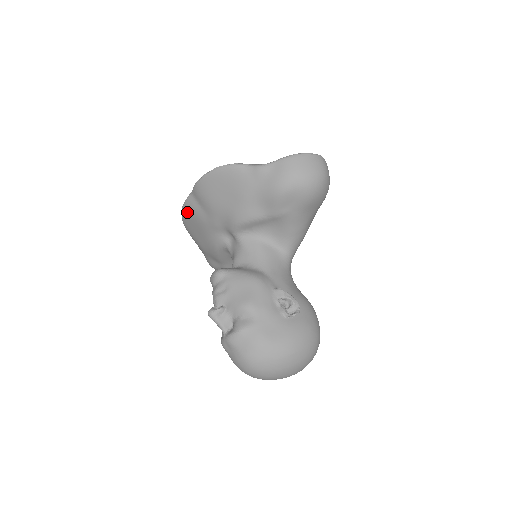
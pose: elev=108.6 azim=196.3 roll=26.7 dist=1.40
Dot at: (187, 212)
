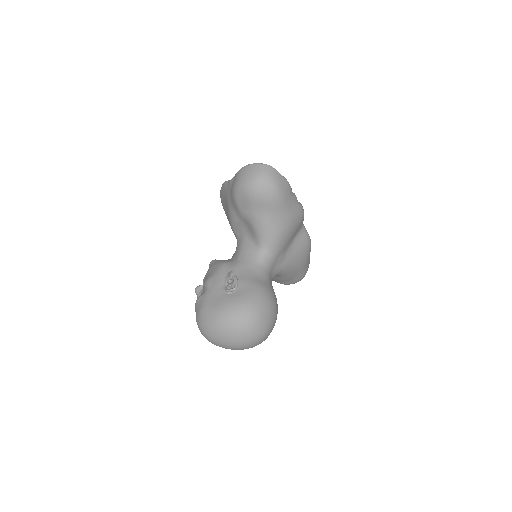
Dot at: occluded
